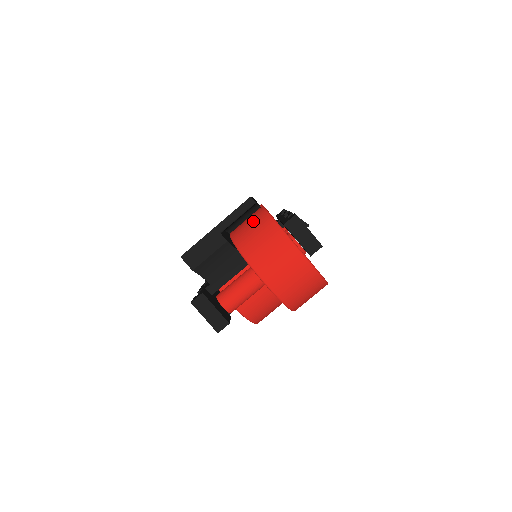
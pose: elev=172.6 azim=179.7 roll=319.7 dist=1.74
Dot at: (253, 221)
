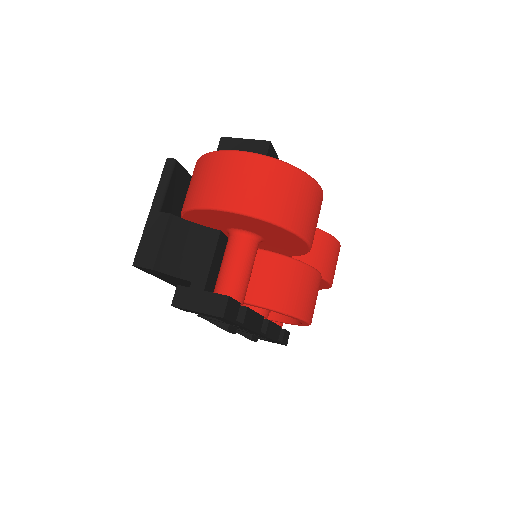
Dot at: occluded
